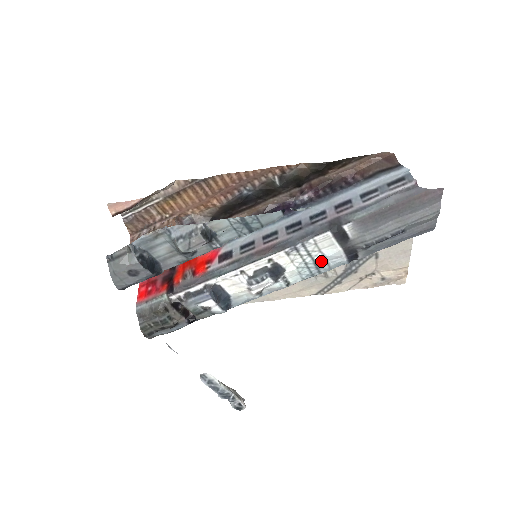
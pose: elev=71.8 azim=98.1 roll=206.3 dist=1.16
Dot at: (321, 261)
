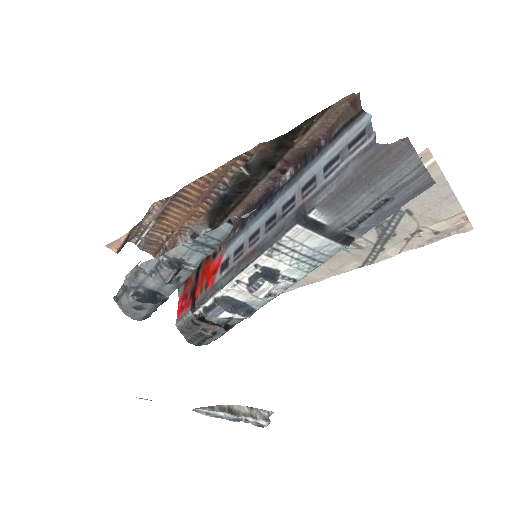
Dot at: (311, 253)
